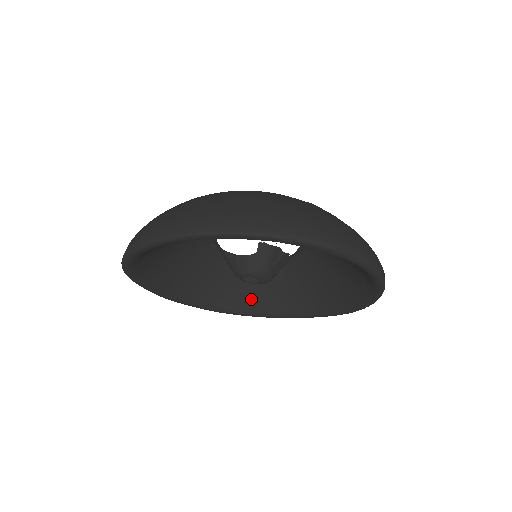
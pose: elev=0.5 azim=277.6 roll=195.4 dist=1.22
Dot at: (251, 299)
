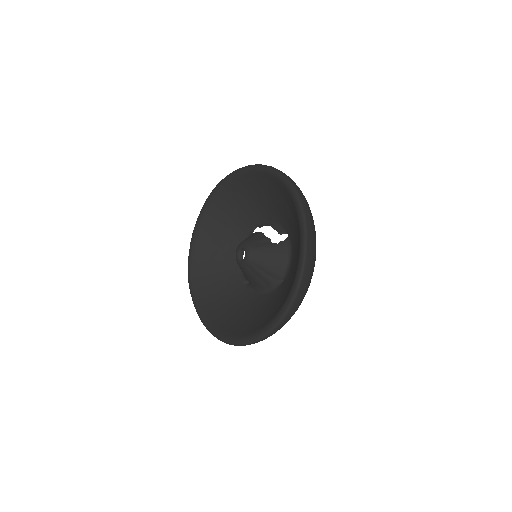
Dot at: (258, 323)
